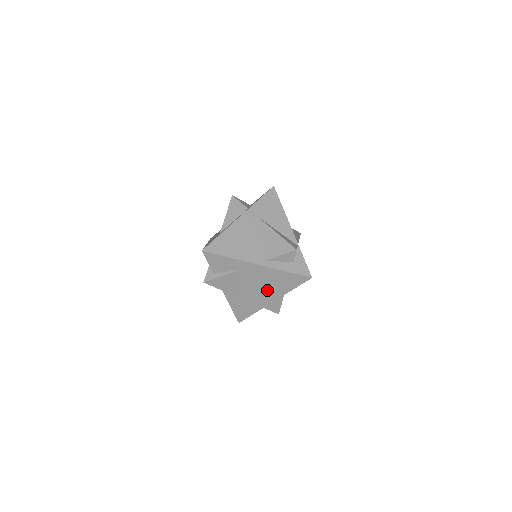
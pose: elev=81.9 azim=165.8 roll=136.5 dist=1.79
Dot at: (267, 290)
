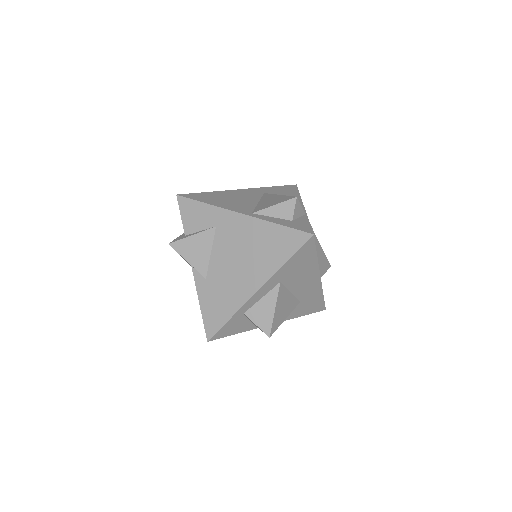
Dot at: (250, 265)
